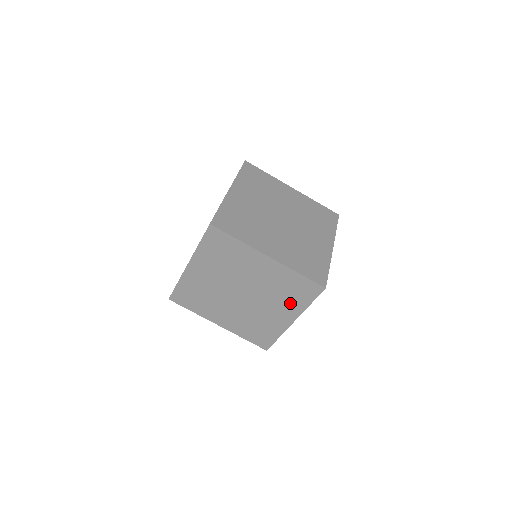
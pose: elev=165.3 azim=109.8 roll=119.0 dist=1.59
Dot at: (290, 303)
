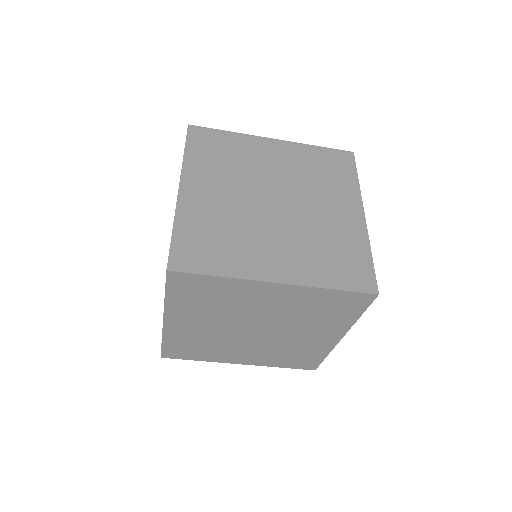
Dot at: (338, 188)
